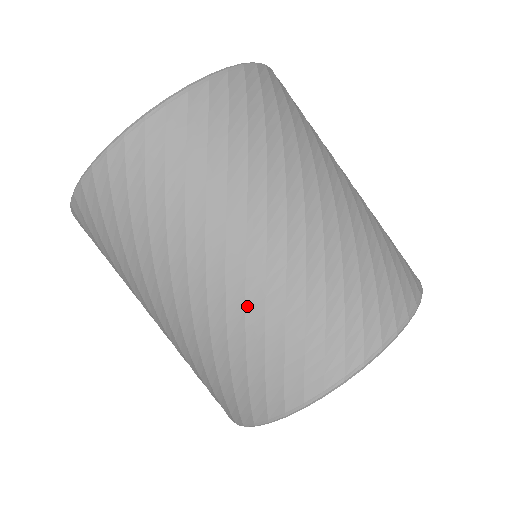
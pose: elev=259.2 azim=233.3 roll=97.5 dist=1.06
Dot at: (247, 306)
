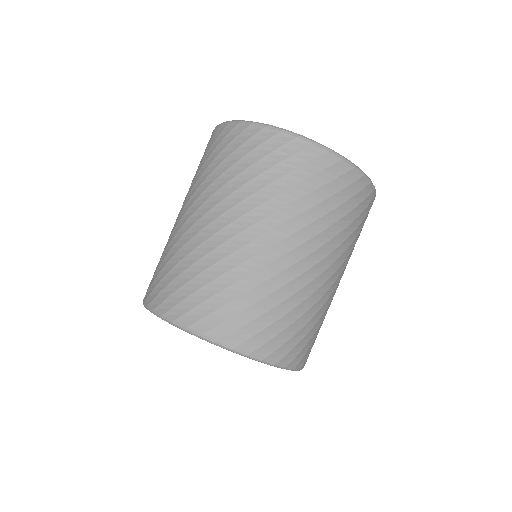
Dot at: (226, 258)
